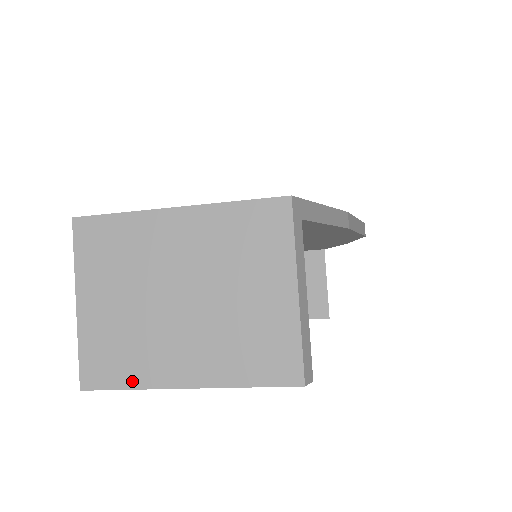
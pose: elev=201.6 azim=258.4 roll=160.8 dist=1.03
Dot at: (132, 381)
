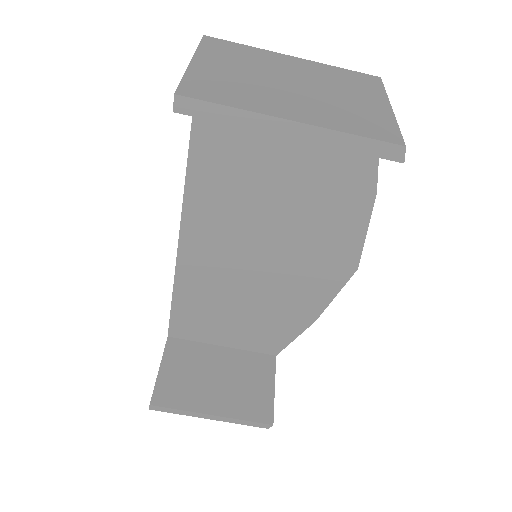
Dot at: (236, 104)
